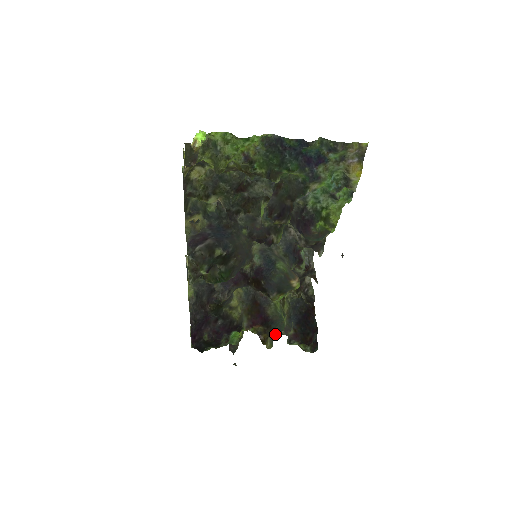
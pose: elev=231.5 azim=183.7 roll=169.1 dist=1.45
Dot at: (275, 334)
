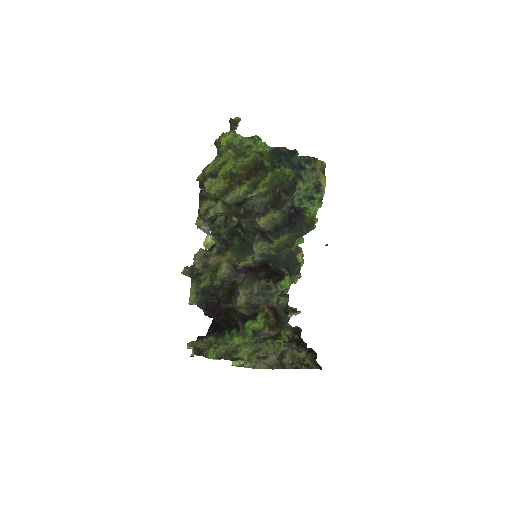
Dot at: (286, 329)
